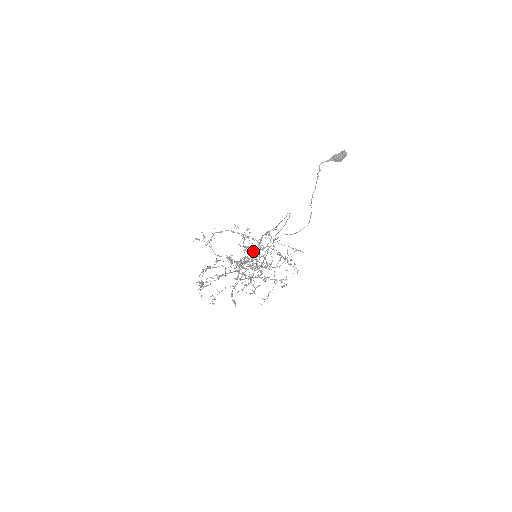
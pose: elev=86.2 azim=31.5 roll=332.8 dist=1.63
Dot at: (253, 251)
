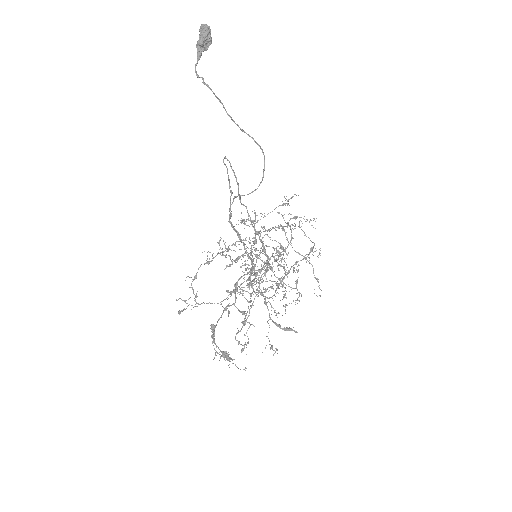
Dot at: occluded
